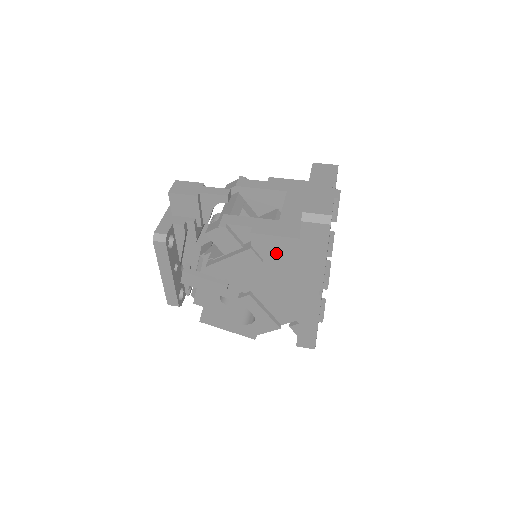
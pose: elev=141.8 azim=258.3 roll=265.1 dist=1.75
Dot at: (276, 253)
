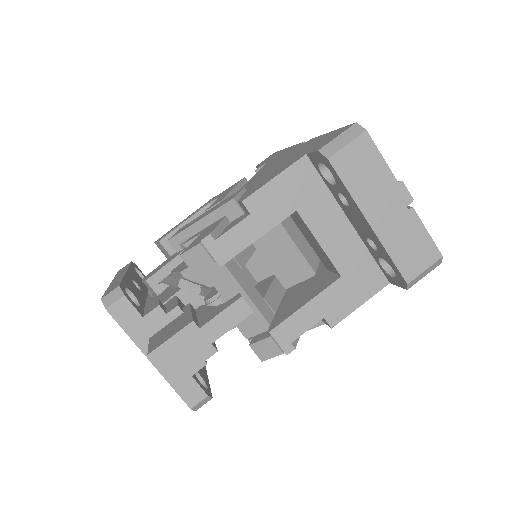
Dot at: occluded
